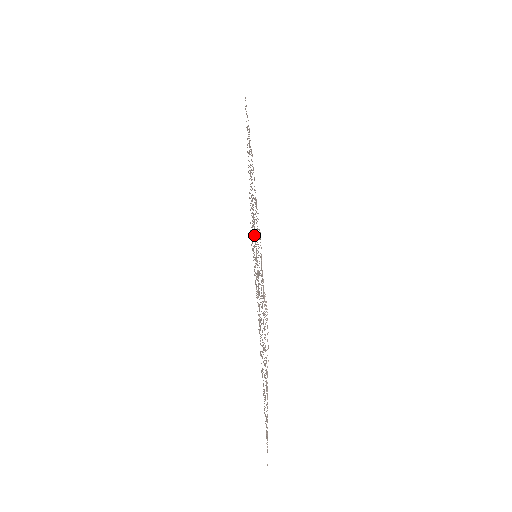
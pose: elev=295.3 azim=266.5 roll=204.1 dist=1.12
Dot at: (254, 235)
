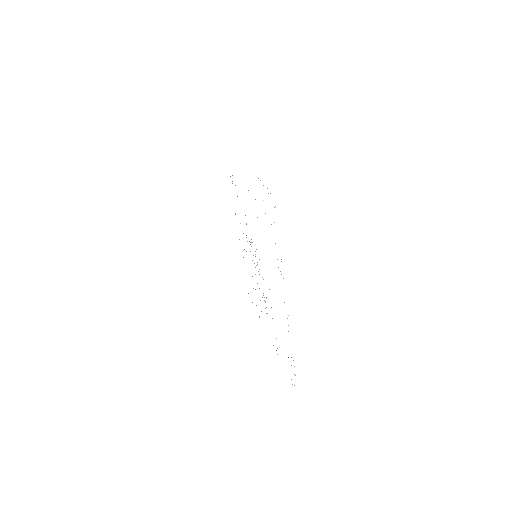
Dot at: occluded
